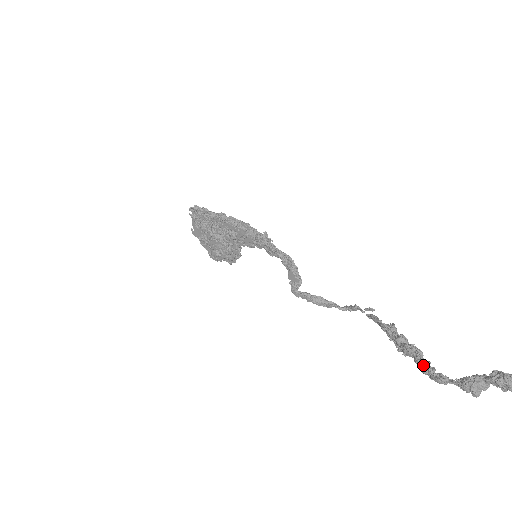
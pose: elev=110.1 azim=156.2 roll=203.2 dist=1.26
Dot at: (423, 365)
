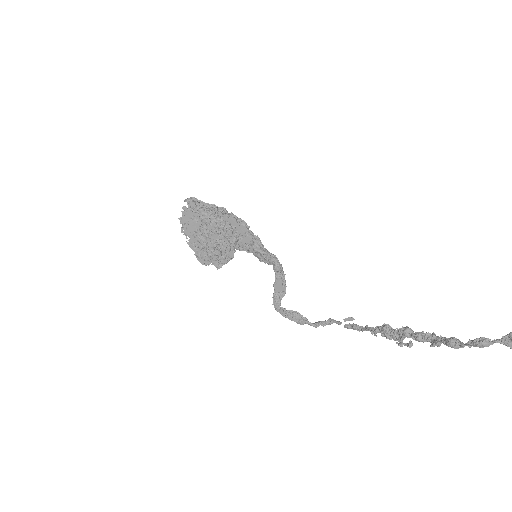
Dot at: (452, 340)
